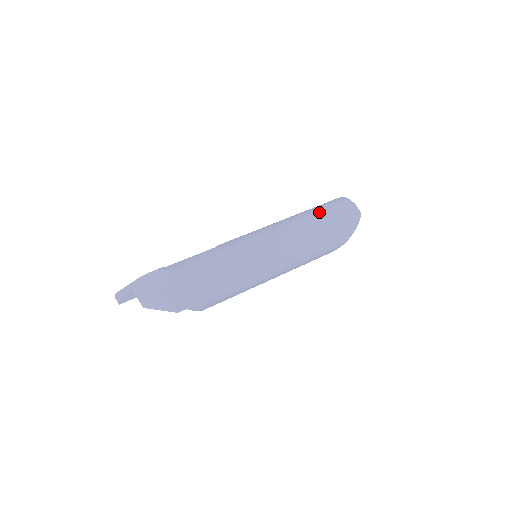
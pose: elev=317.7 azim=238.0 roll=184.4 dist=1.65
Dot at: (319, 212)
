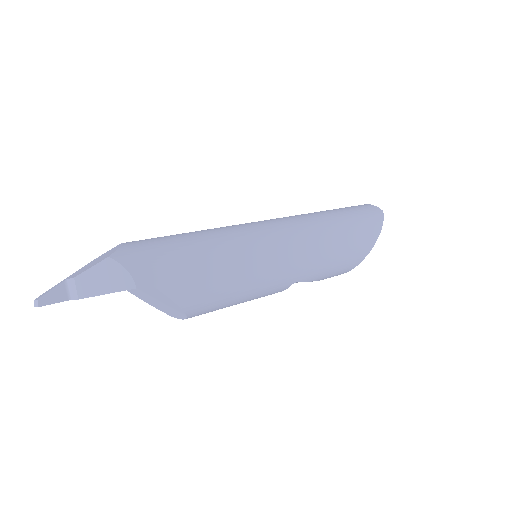
Dot at: occluded
